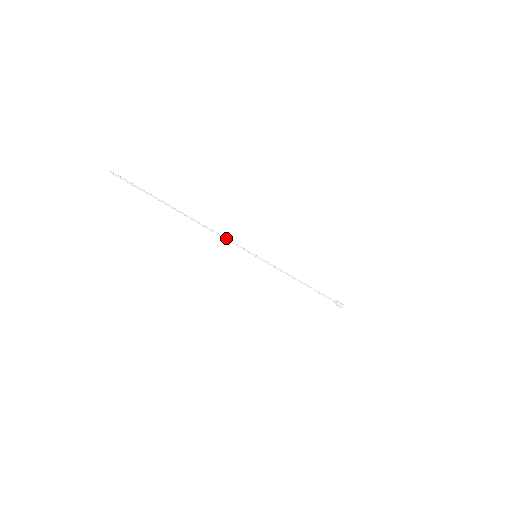
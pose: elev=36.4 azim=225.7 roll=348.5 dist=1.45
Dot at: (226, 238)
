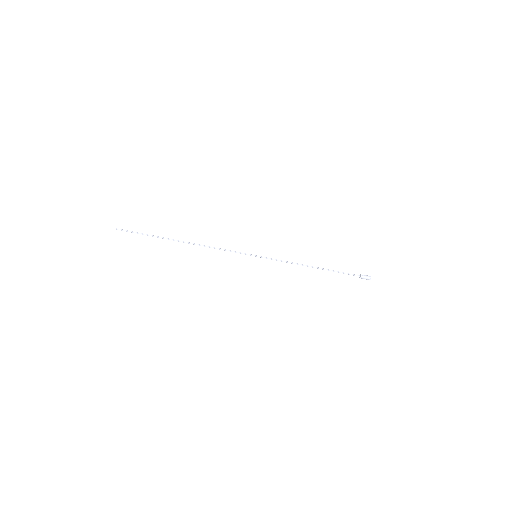
Dot at: (222, 249)
